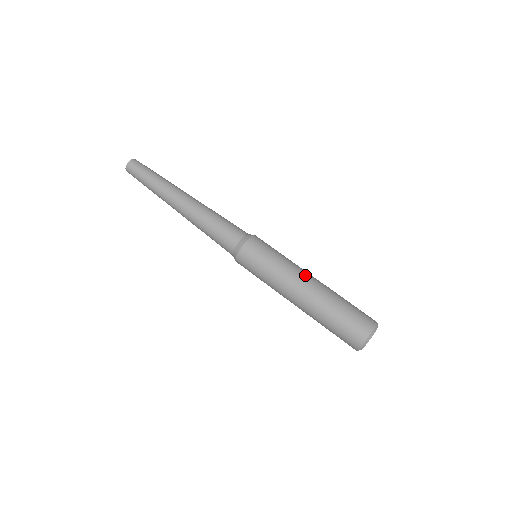
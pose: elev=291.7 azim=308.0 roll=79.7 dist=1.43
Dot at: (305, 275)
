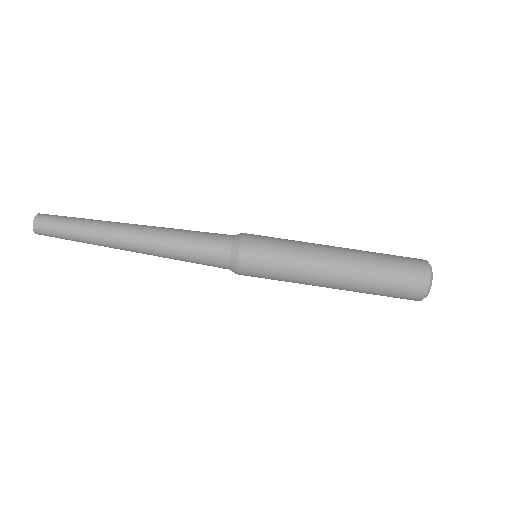
Dot at: (326, 252)
